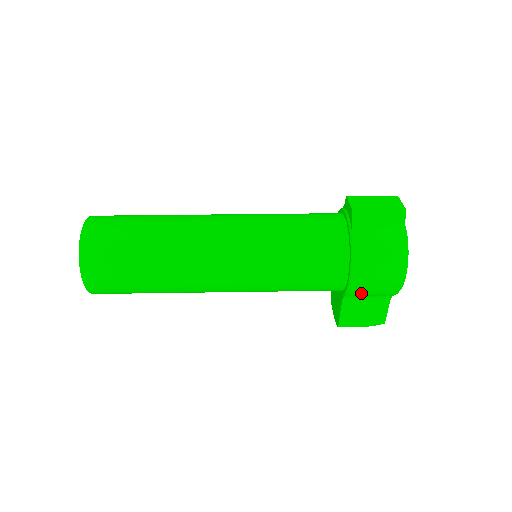
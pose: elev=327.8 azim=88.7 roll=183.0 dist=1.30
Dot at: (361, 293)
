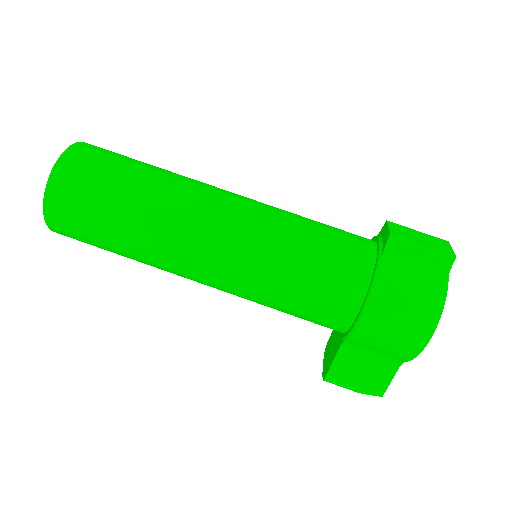
Dot at: (367, 342)
